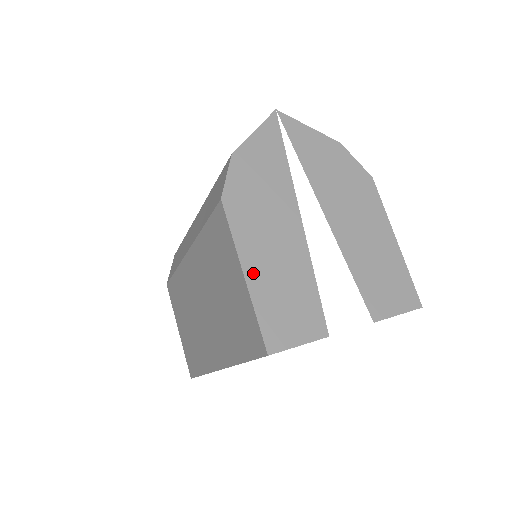
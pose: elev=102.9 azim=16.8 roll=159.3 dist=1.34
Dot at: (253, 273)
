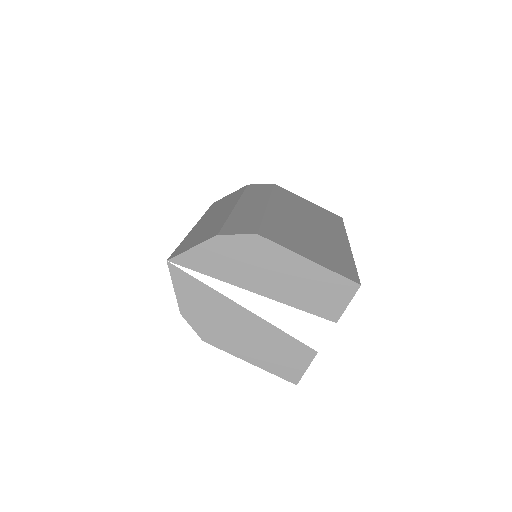
Dot at: (253, 359)
